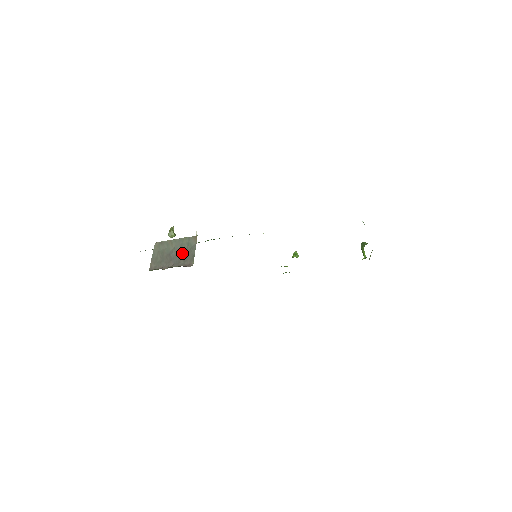
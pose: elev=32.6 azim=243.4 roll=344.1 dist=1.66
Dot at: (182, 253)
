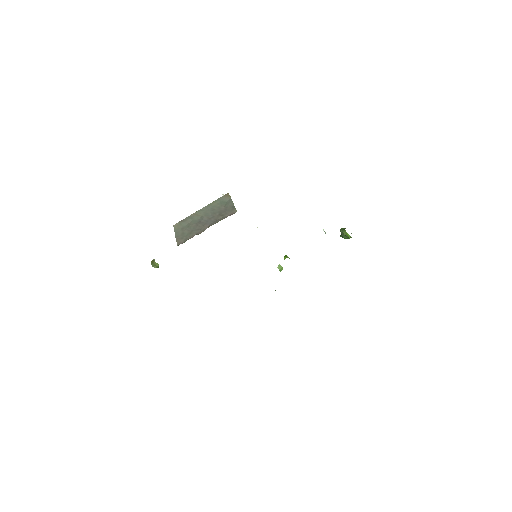
Dot at: (217, 212)
